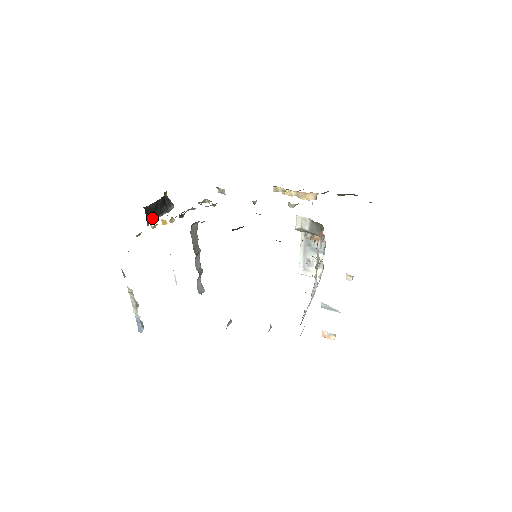
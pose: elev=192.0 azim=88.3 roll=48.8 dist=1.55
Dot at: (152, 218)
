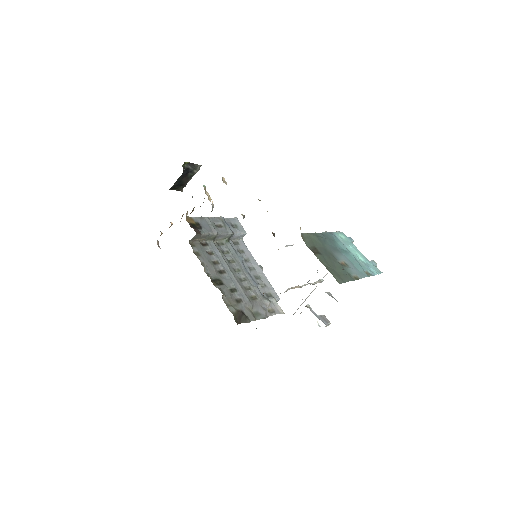
Dot at: (182, 187)
